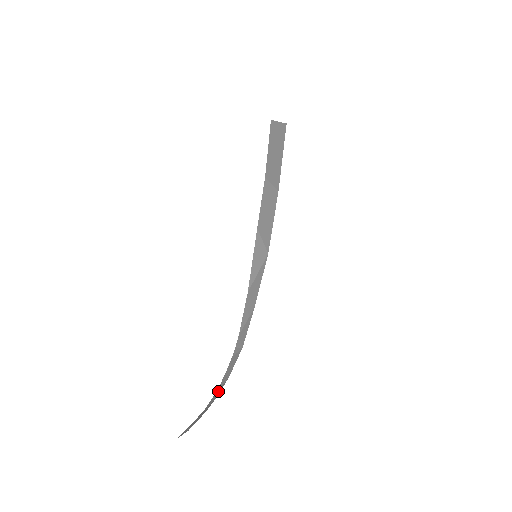
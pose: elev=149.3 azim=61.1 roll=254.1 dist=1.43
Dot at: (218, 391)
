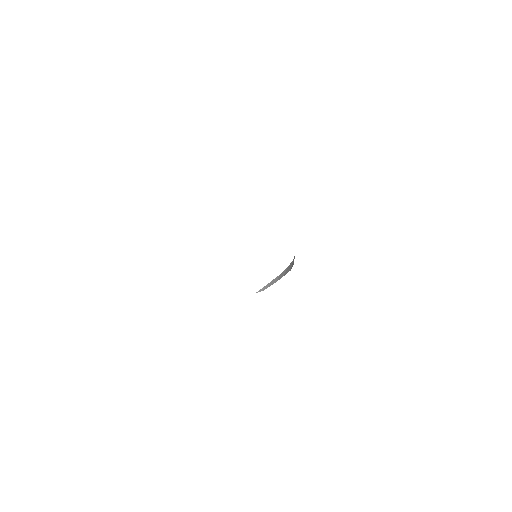
Dot at: (287, 270)
